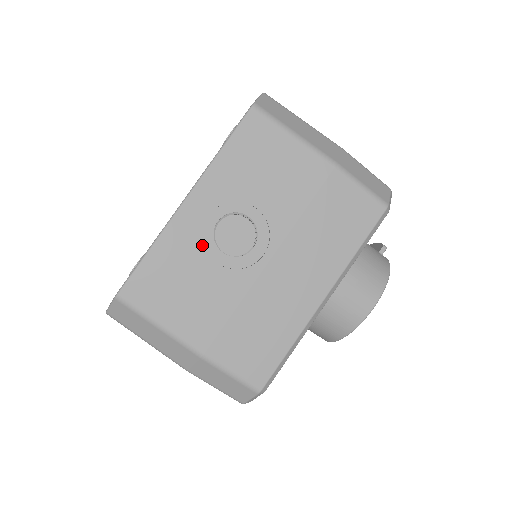
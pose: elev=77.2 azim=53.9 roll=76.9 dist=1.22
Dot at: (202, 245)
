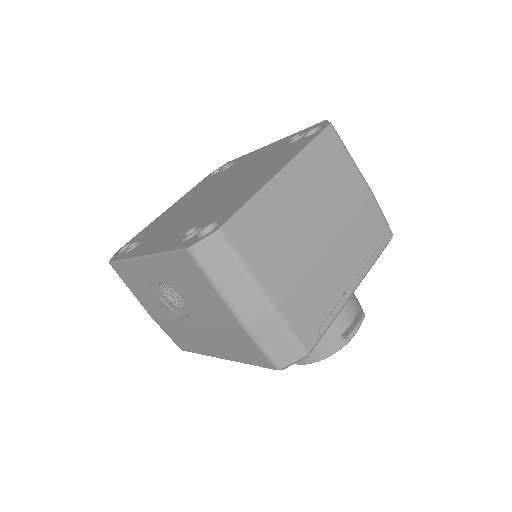
Dot at: (151, 283)
